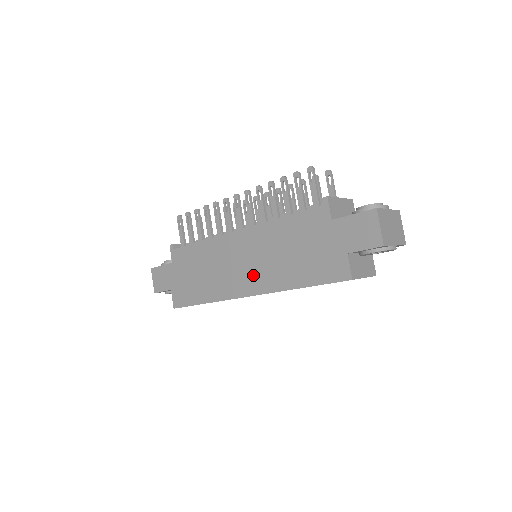
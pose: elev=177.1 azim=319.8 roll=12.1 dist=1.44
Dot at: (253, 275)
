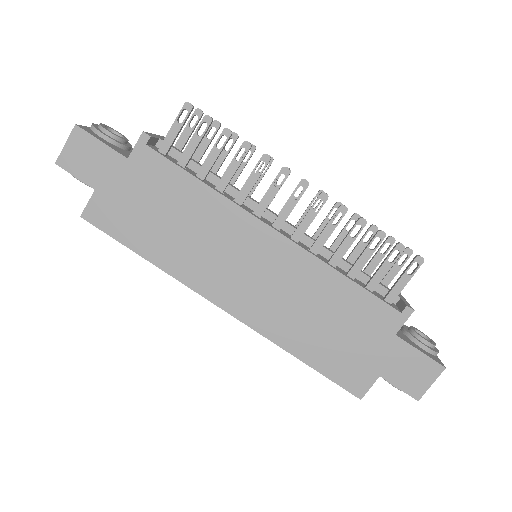
Dot at: (251, 295)
